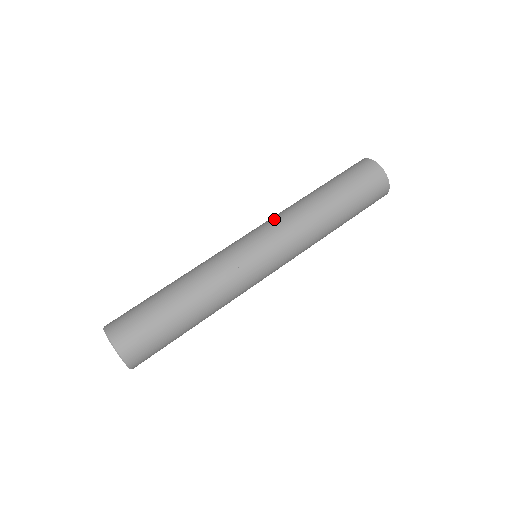
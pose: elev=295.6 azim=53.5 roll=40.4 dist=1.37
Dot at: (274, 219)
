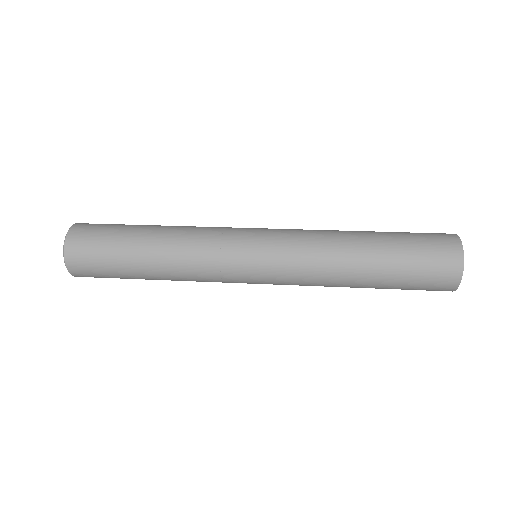
Dot at: (297, 229)
